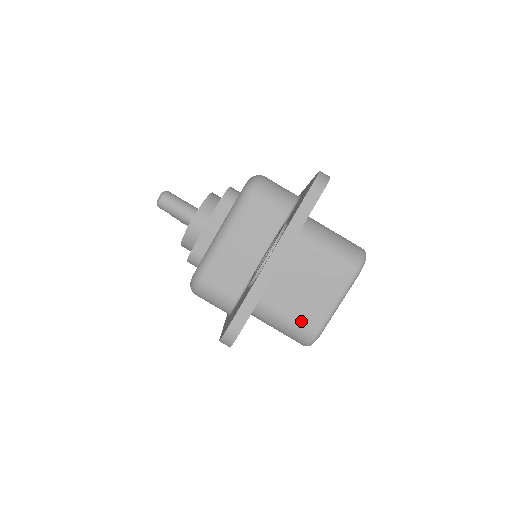
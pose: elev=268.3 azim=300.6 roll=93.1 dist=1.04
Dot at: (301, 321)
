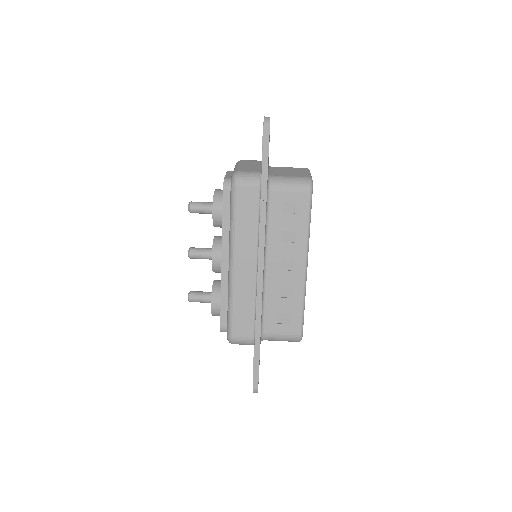
Dot at: (298, 176)
